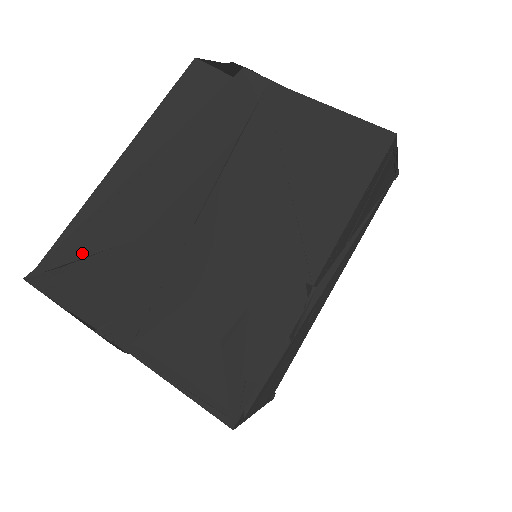
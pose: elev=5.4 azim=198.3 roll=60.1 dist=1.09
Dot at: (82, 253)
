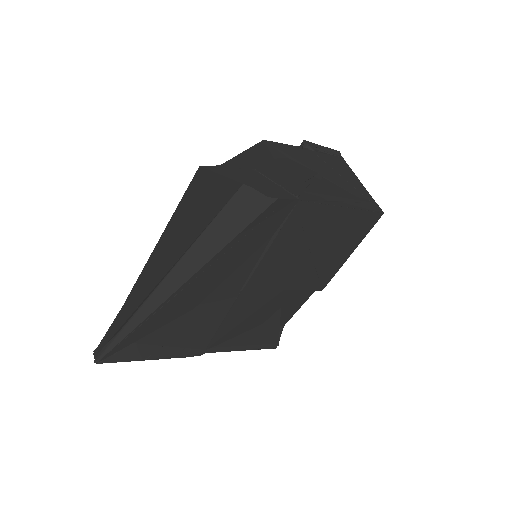
Dot at: (146, 333)
